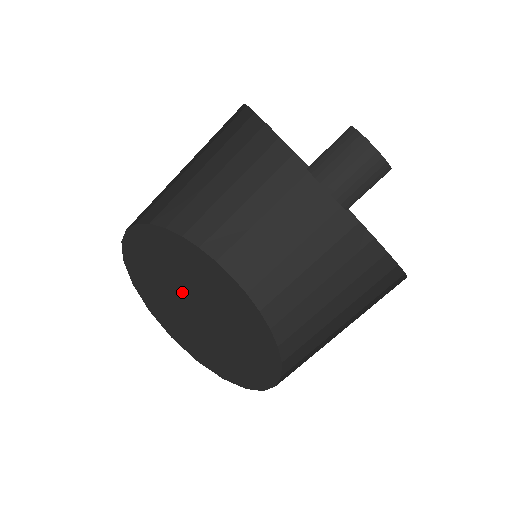
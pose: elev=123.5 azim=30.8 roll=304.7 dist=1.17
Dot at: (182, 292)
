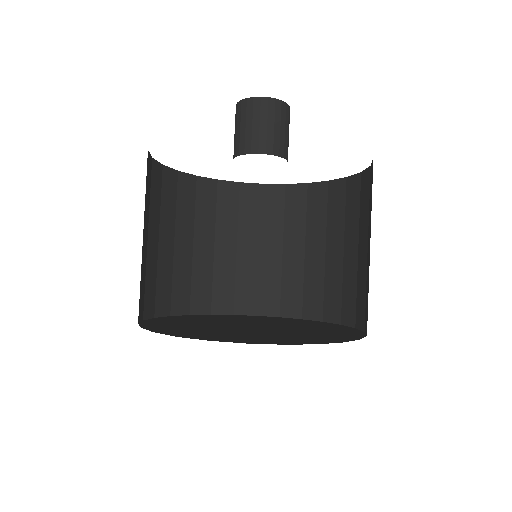
Dot at: occluded
